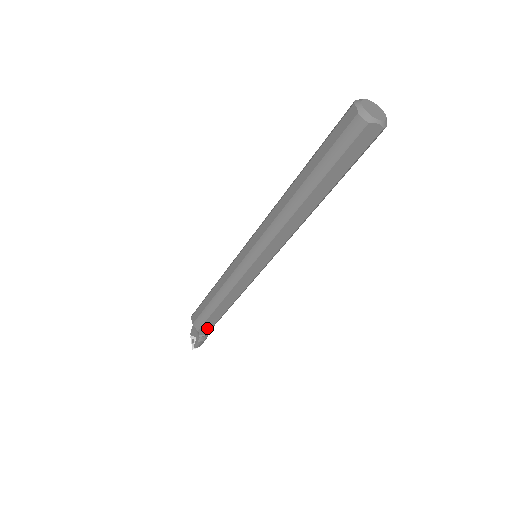
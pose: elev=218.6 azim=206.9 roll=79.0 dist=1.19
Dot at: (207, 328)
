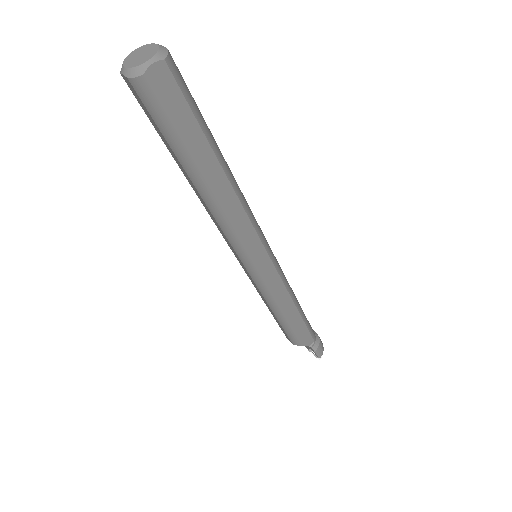
Dot at: (306, 336)
